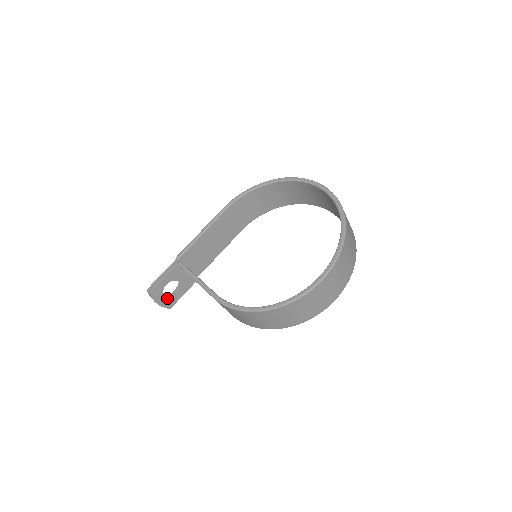
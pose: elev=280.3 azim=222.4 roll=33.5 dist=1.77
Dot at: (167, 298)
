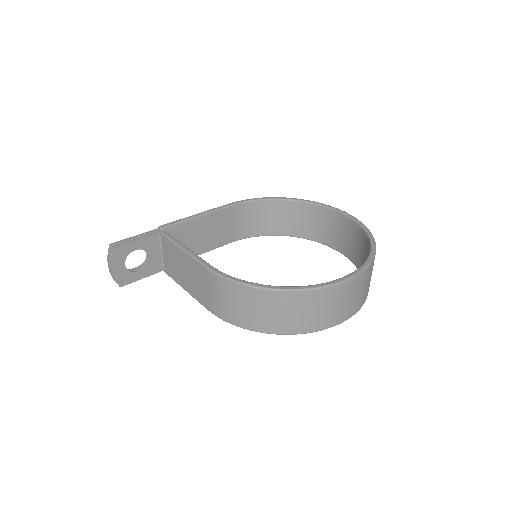
Dot at: (125, 269)
